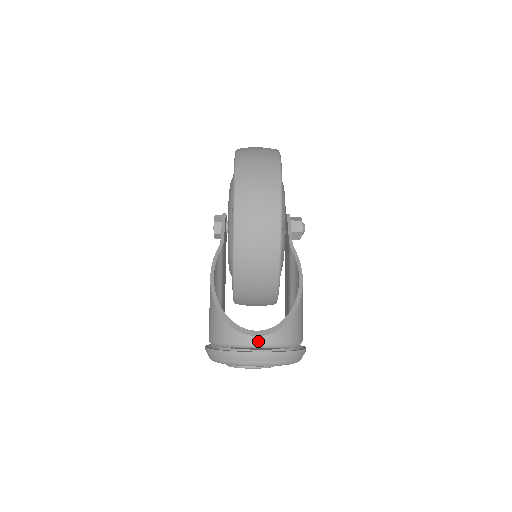
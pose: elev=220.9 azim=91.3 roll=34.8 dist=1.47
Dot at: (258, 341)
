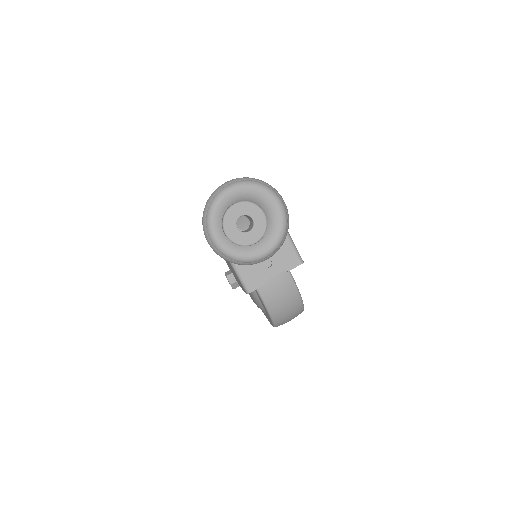
Dot at: occluded
